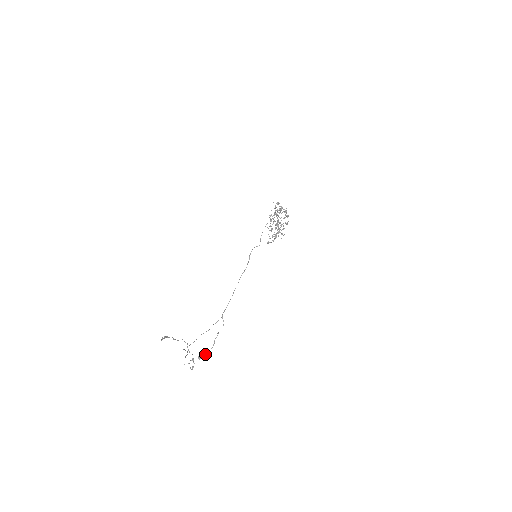
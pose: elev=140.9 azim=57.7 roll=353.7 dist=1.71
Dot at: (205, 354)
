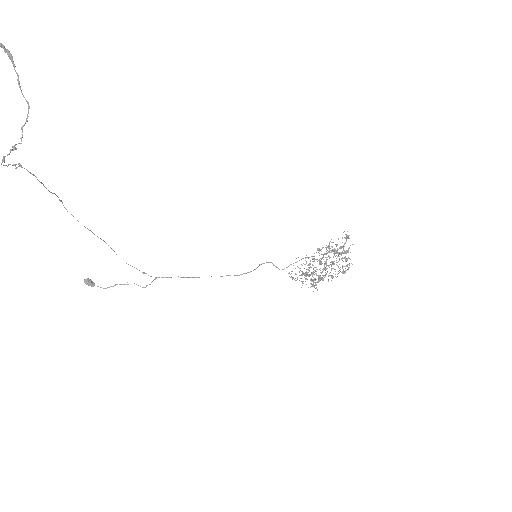
Dot at: (94, 285)
